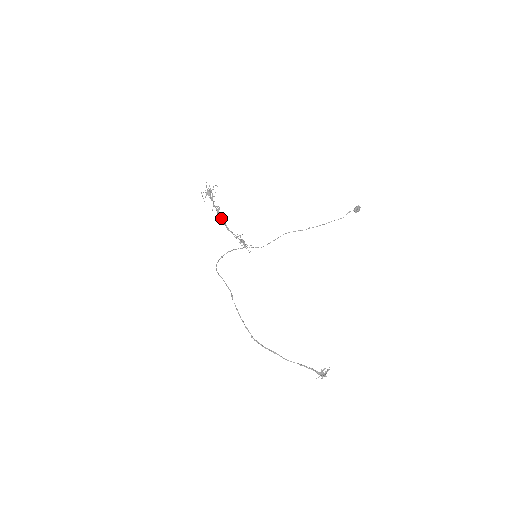
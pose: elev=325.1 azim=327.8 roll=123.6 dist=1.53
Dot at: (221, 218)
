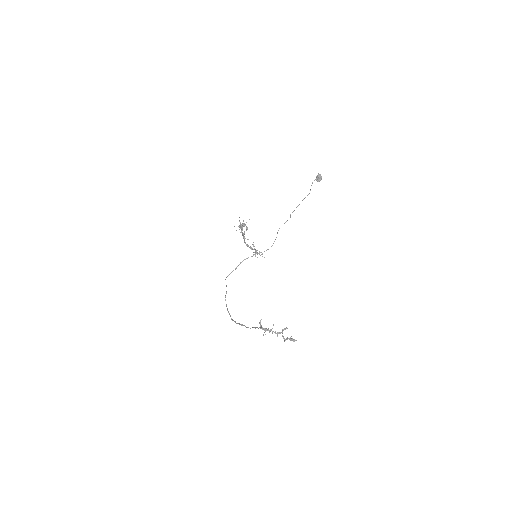
Dot at: (244, 240)
